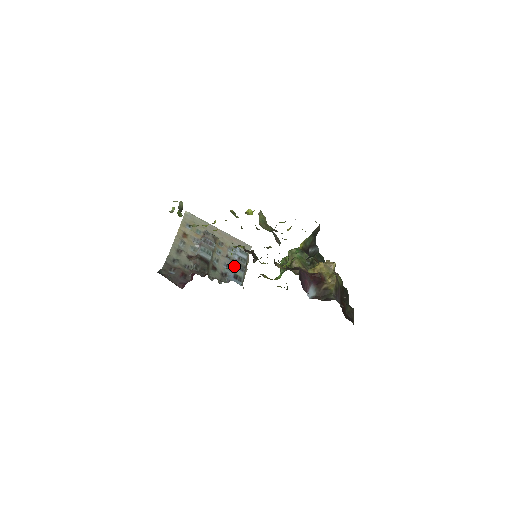
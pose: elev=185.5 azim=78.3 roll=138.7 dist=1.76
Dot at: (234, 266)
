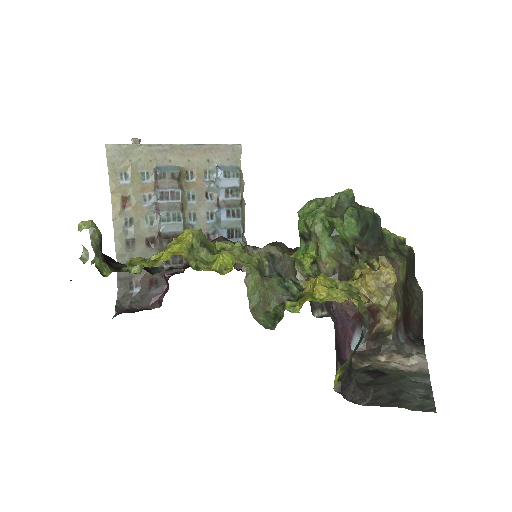
Dot at: occluded
